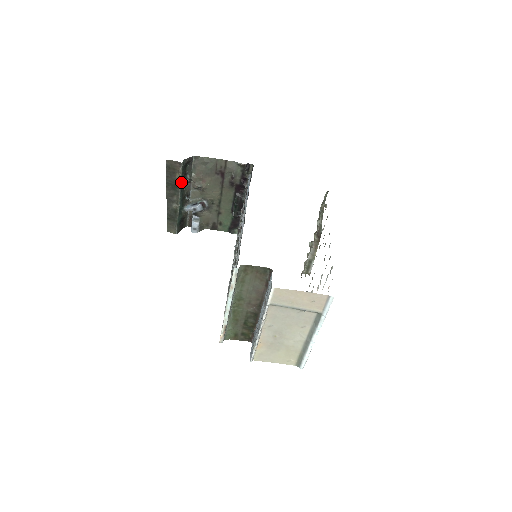
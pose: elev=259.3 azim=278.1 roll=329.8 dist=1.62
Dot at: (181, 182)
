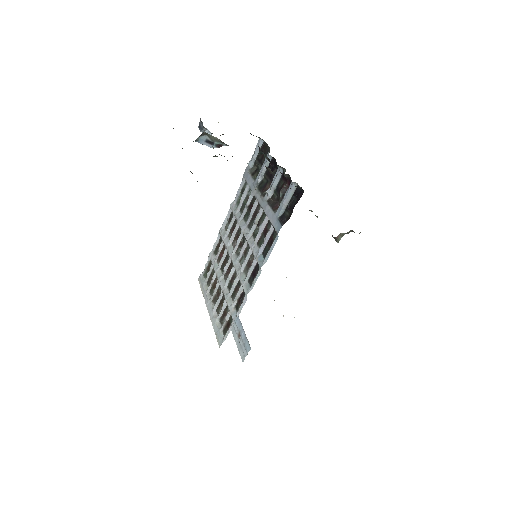
Dot at: occluded
